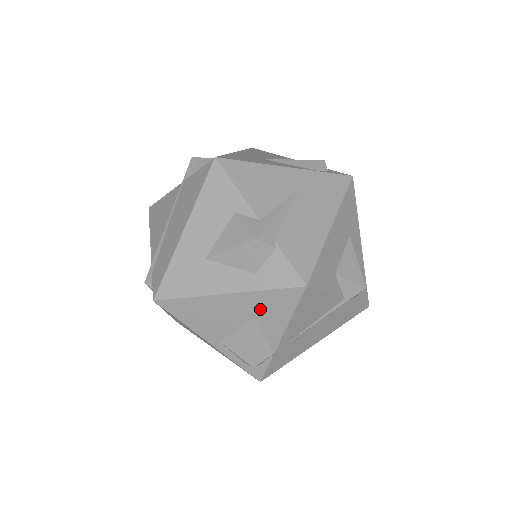
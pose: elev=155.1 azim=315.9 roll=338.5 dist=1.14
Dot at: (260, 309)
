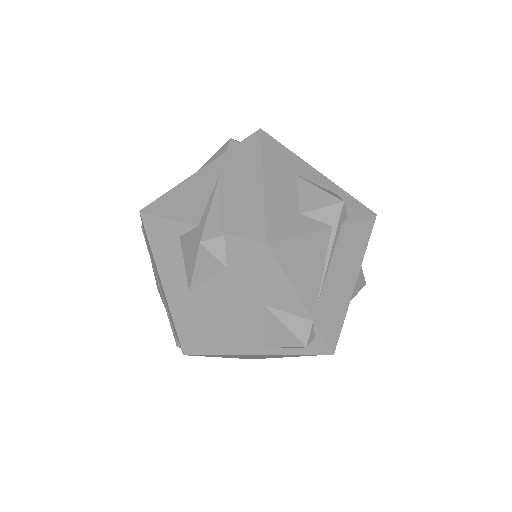
Dot at: (258, 294)
